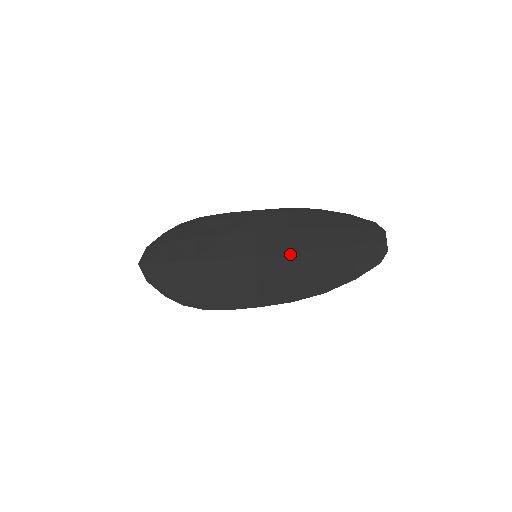
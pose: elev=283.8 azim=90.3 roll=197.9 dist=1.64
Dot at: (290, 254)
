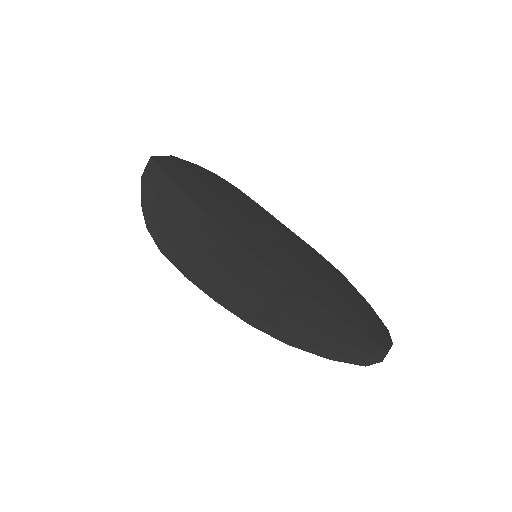
Dot at: (288, 283)
